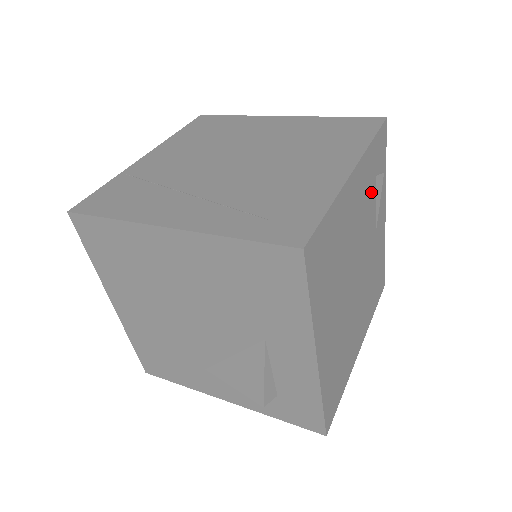
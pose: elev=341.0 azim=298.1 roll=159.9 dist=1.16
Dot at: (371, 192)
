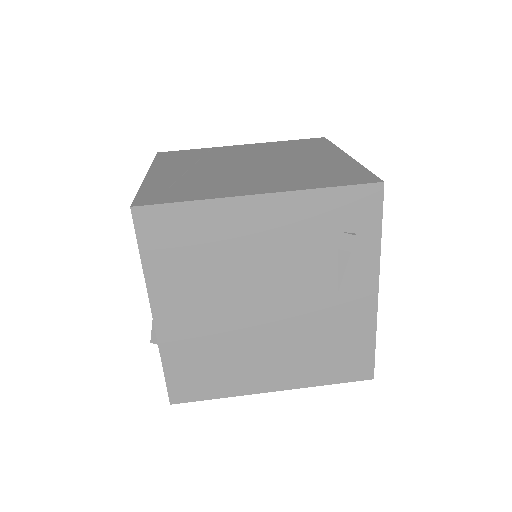
Dot at: (320, 241)
